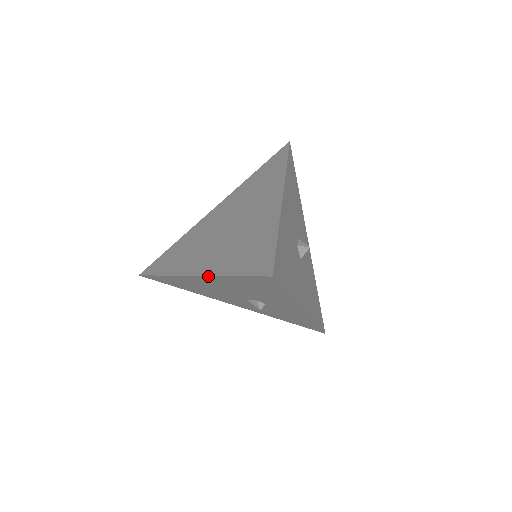
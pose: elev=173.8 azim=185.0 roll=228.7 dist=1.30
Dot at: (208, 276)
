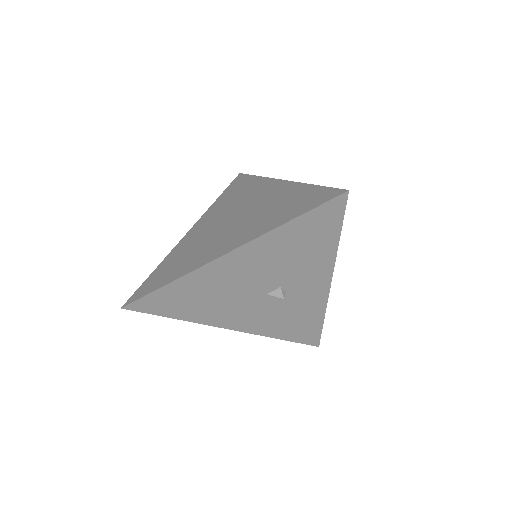
Dot at: (253, 241)
